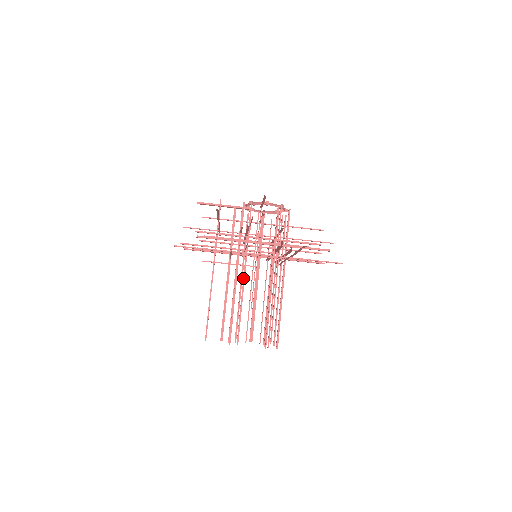
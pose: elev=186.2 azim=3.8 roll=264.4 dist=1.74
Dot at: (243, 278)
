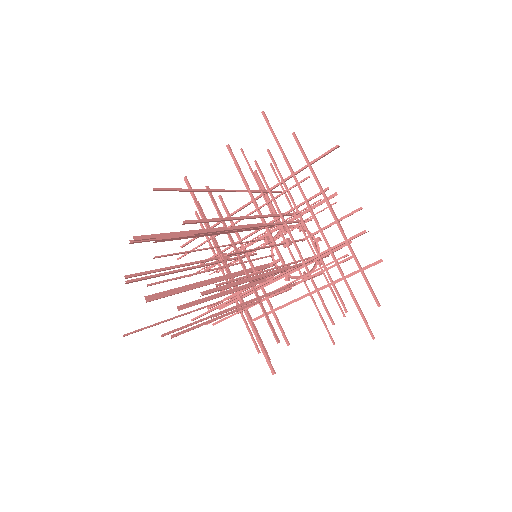
Dot at: (260, 224)
